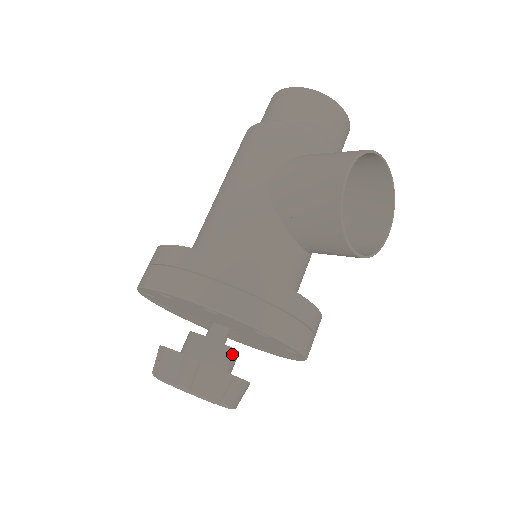
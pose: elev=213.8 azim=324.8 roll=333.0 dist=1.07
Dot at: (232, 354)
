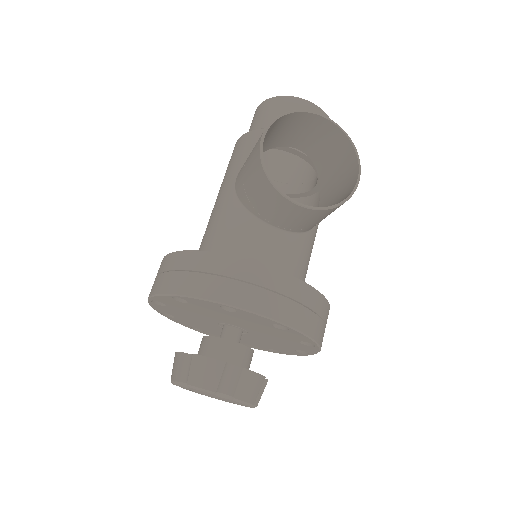
Dot at: (235, 348)
